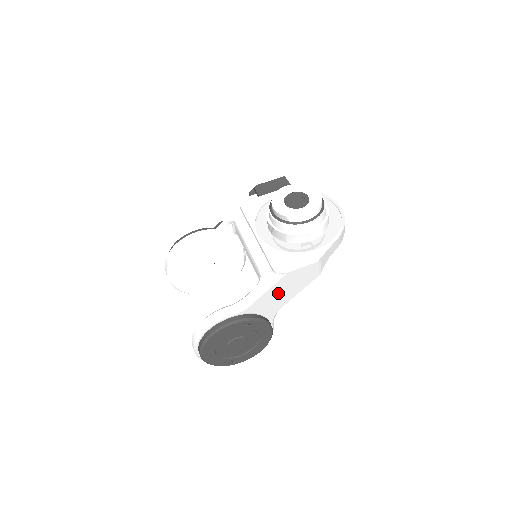
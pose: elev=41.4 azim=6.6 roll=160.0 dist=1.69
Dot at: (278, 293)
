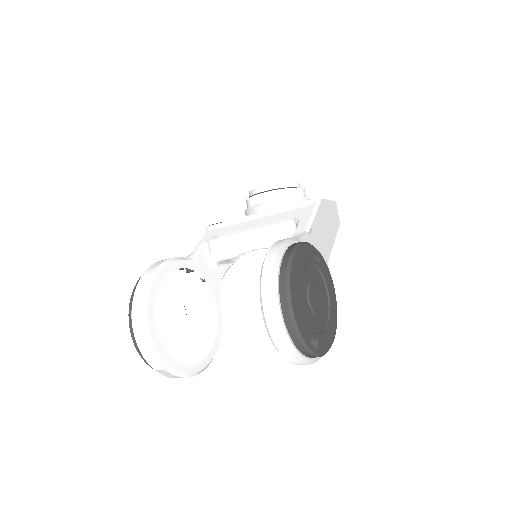
Dot at: (322, 229)
